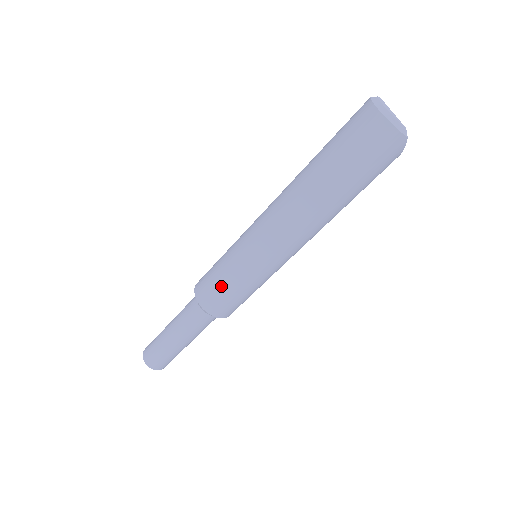
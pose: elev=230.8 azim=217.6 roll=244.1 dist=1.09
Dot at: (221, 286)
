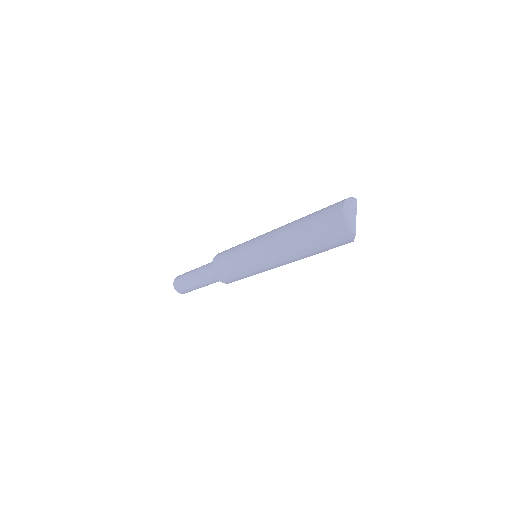
Dot at: (227, 265)
